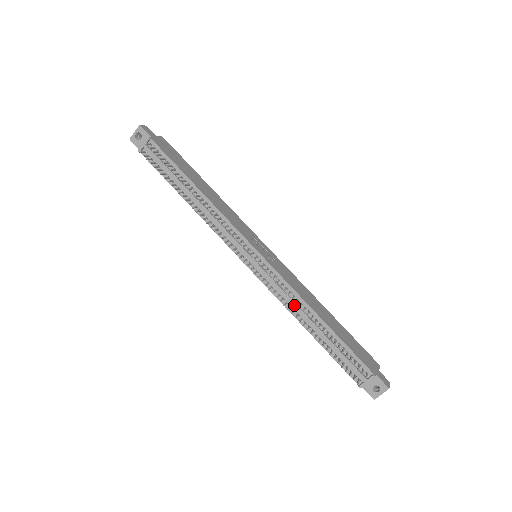
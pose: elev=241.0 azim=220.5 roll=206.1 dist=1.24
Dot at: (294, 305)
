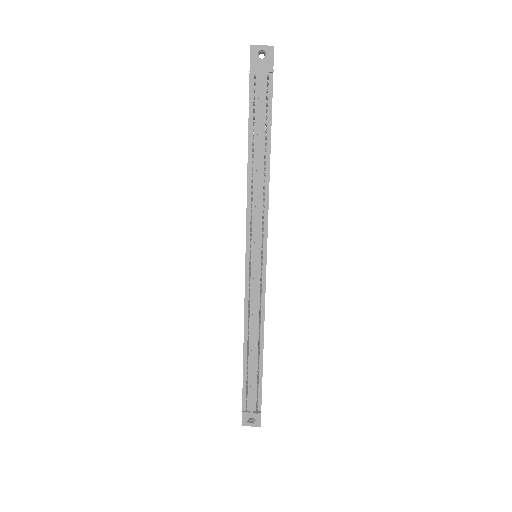
Dot at: (254, 323)
